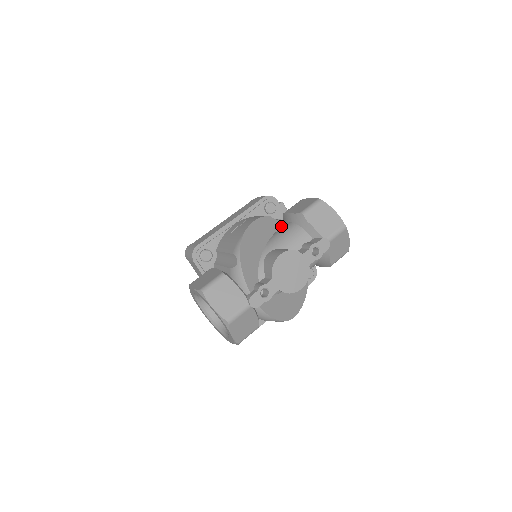
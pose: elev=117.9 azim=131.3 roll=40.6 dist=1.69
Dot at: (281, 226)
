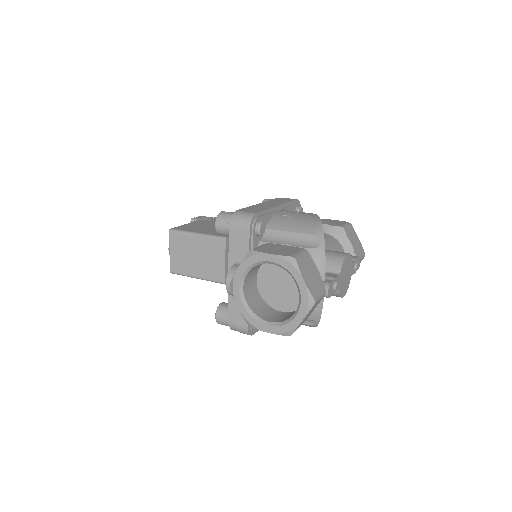
Dot at: occluded
